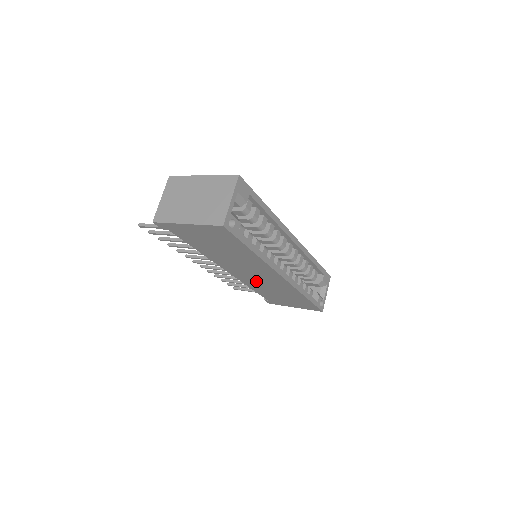
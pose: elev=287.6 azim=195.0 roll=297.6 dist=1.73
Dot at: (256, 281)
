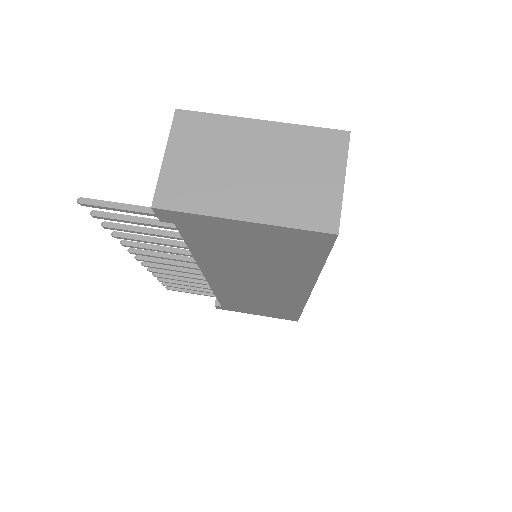
Dot at: (244, 292)
